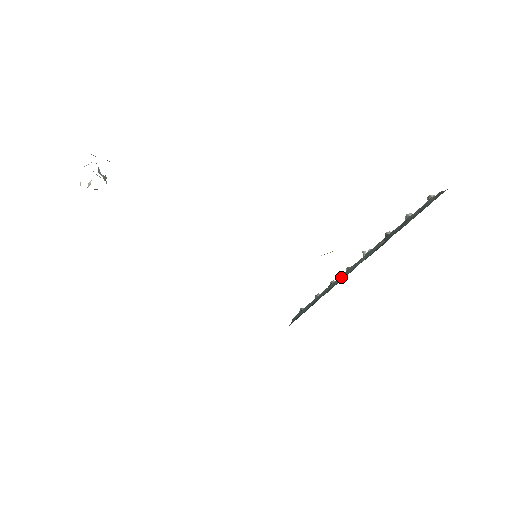
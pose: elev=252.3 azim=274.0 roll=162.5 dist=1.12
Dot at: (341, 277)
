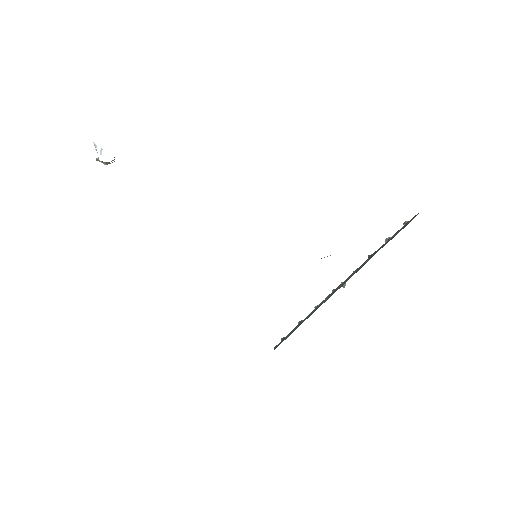
Dot at: (329, 296)
